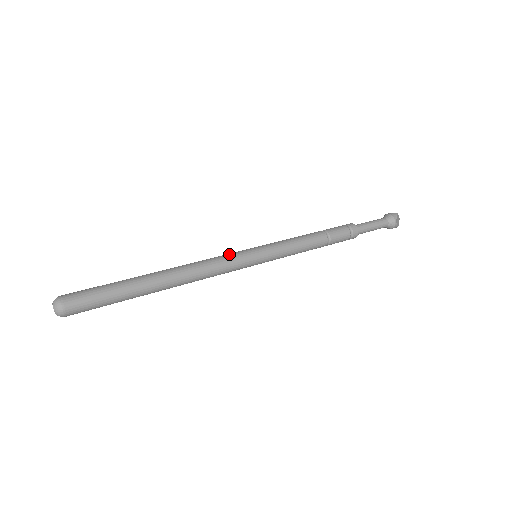
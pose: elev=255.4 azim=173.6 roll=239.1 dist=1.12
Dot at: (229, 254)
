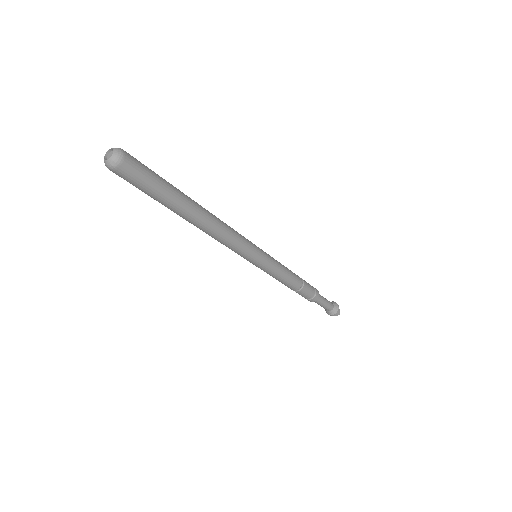
Dot at: occluded
